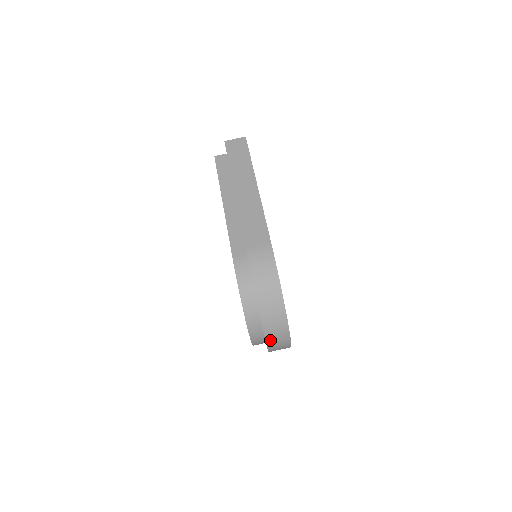
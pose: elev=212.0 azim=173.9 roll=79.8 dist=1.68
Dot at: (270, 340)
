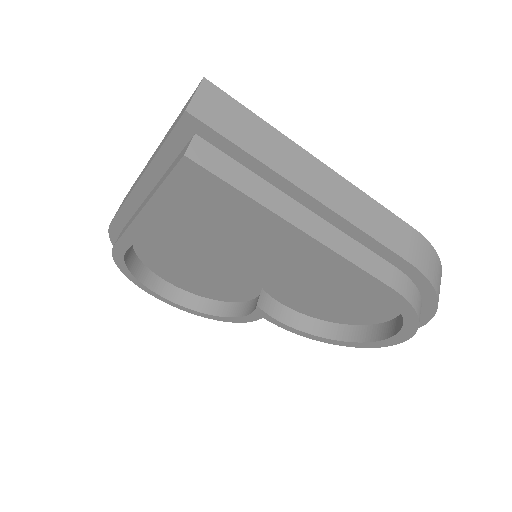
Dot at: occluded
